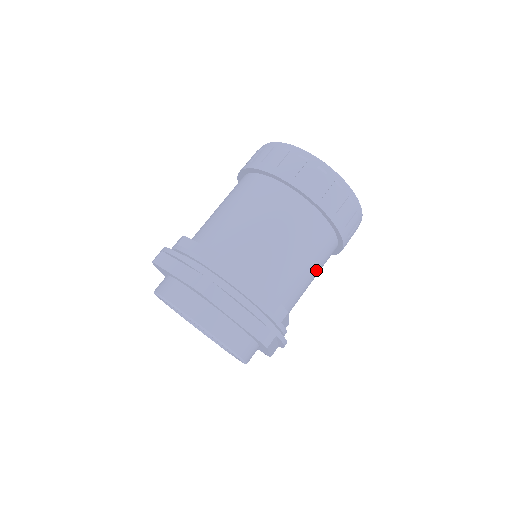
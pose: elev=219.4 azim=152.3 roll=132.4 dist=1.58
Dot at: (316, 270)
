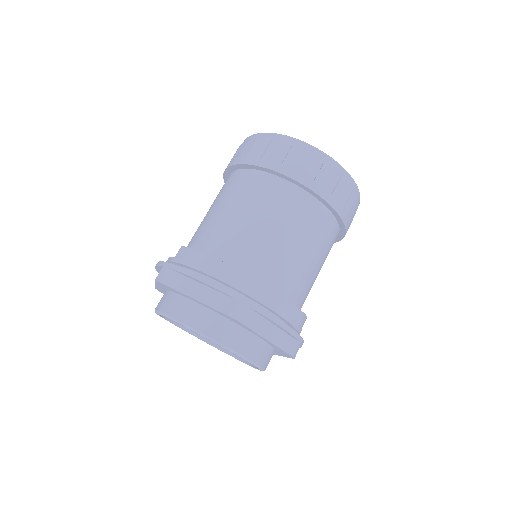
Dot at: (302, 238)
